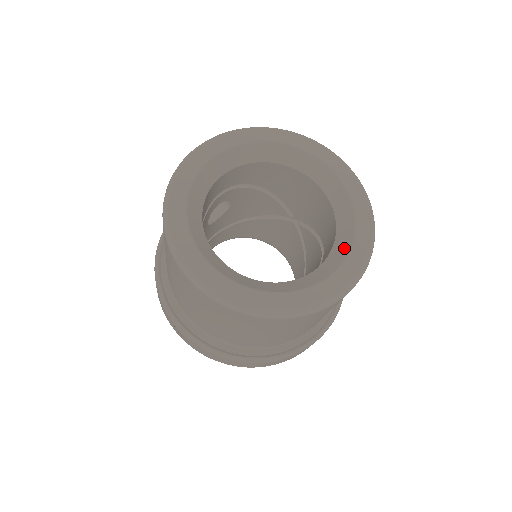
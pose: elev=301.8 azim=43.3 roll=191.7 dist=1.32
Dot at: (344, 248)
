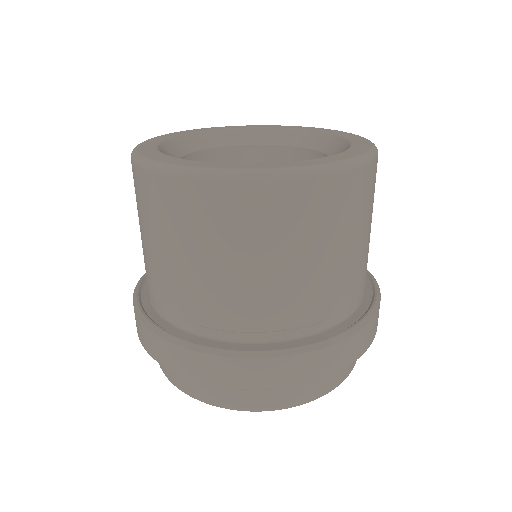
Dot at: occluded
